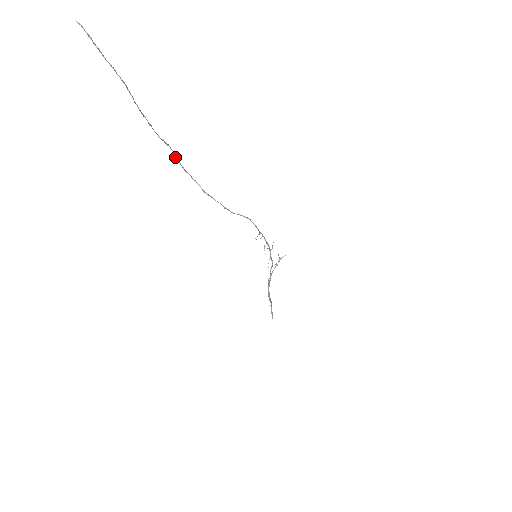
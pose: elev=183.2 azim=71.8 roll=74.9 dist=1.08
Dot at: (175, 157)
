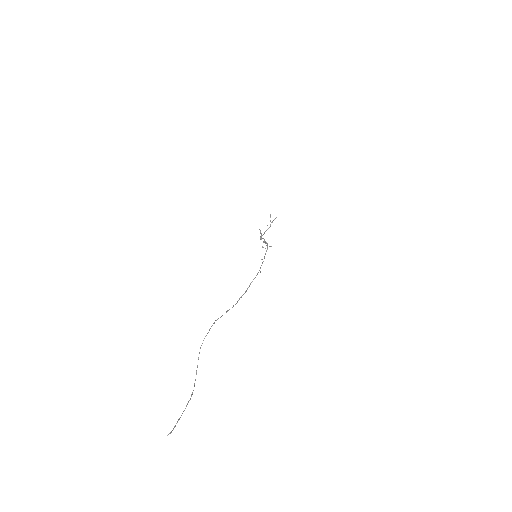
Dot at: occluded
